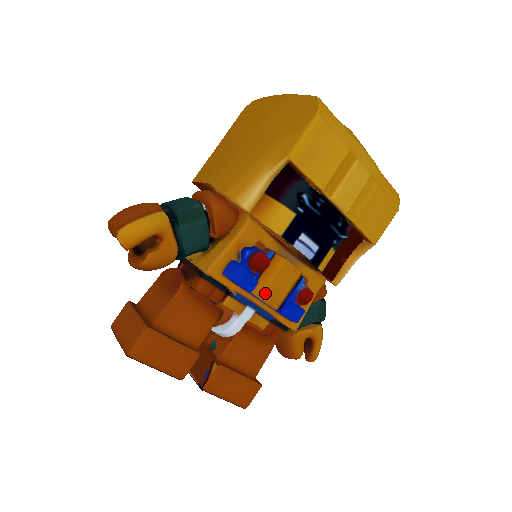
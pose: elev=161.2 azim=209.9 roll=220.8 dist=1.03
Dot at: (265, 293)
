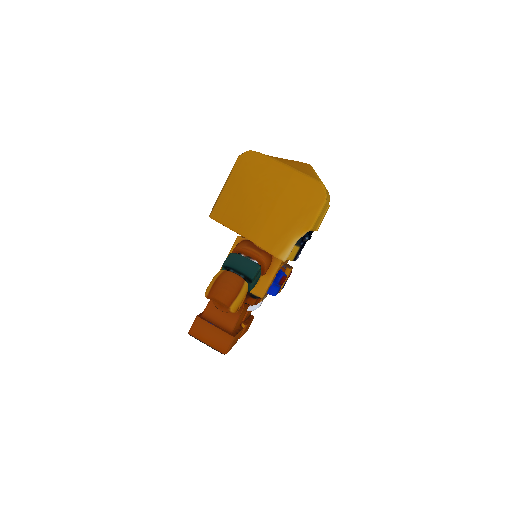
Dot at: occluded
